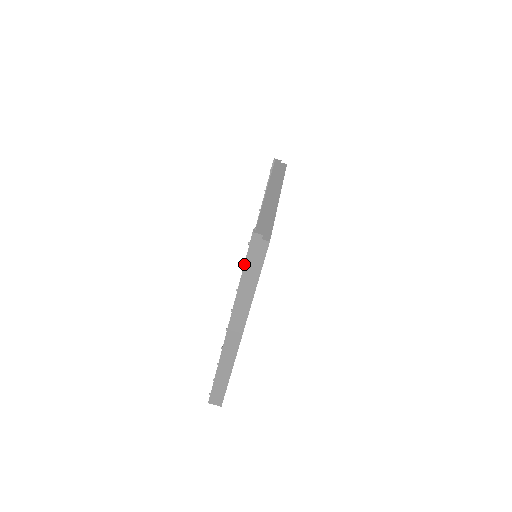
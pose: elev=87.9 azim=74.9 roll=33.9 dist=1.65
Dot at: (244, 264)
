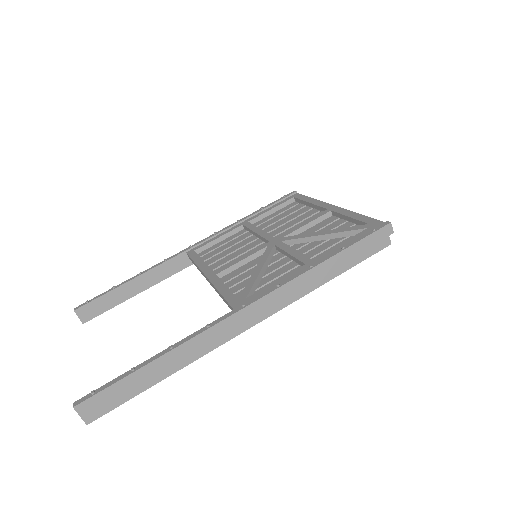
Dot at: (352, 245)
